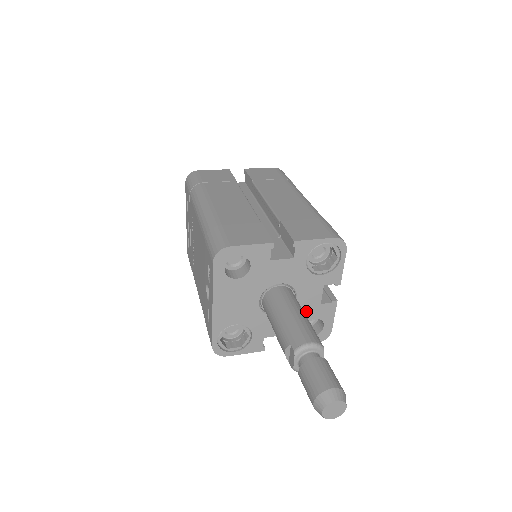
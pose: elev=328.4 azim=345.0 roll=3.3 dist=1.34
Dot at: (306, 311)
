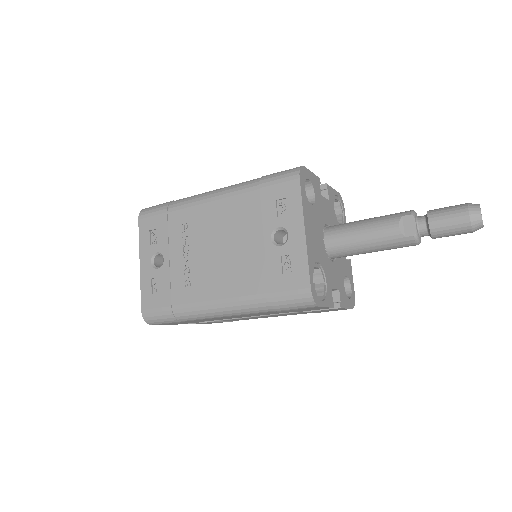
Dot at: (342, 264)
